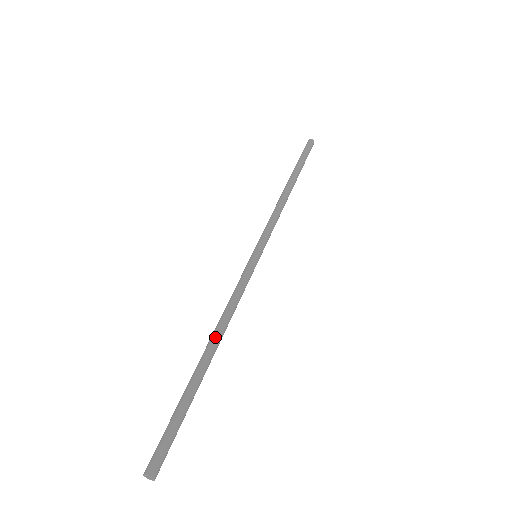
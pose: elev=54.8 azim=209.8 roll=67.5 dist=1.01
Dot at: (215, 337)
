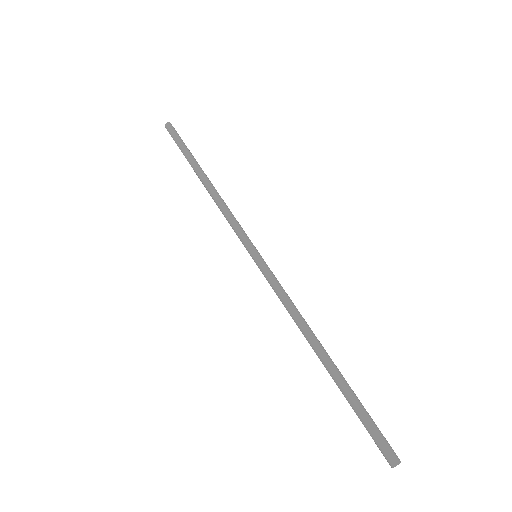
Dot at: (313, 340)
